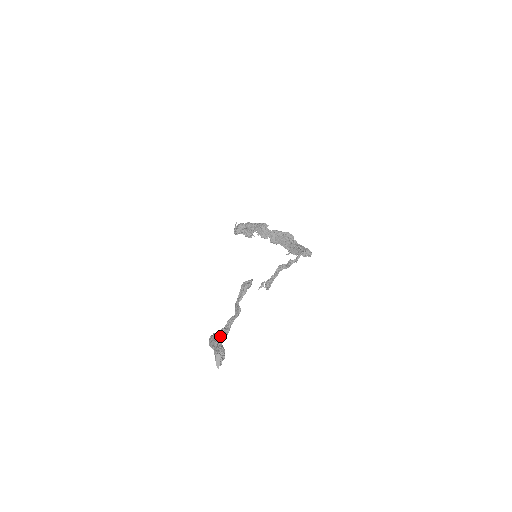
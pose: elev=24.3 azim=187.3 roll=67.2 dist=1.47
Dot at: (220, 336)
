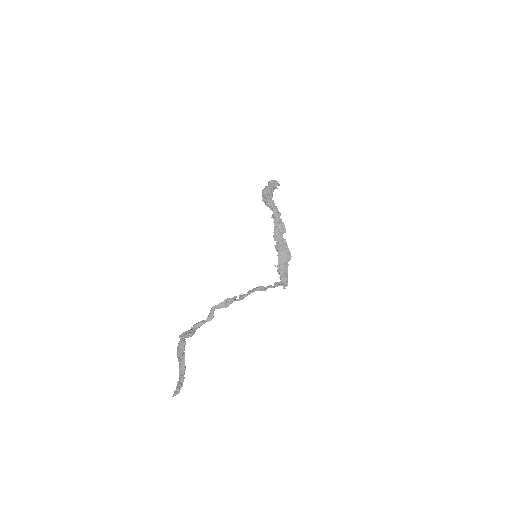
Dot at: (187, 337)
